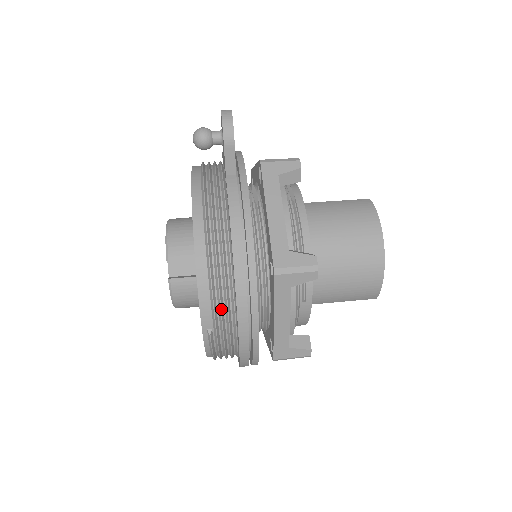
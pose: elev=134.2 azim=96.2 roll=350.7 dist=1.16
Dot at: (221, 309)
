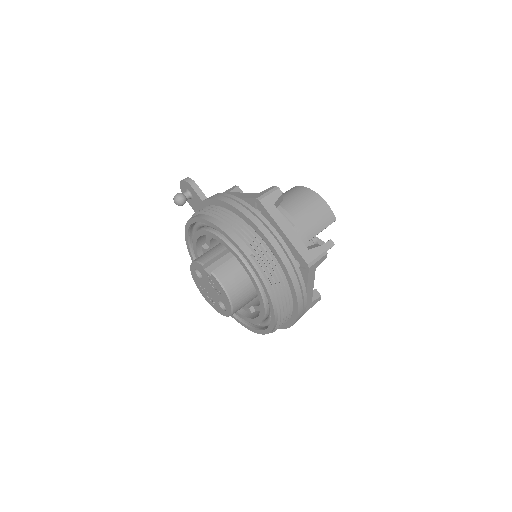
Dot at: (247, 235)
